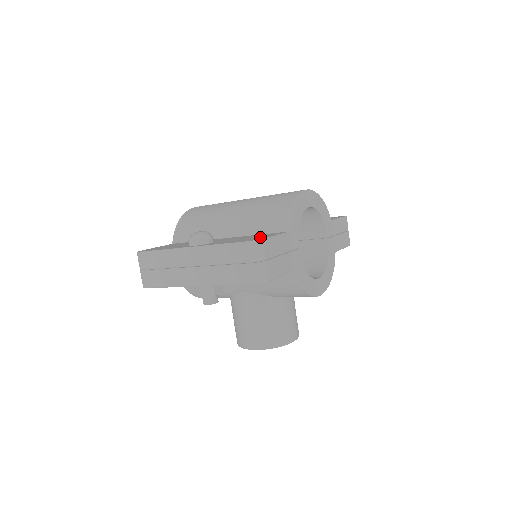
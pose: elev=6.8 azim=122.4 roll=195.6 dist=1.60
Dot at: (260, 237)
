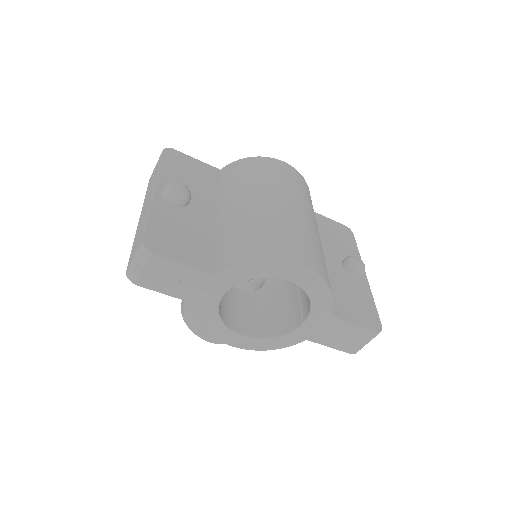
Dot at: (175, 249)
